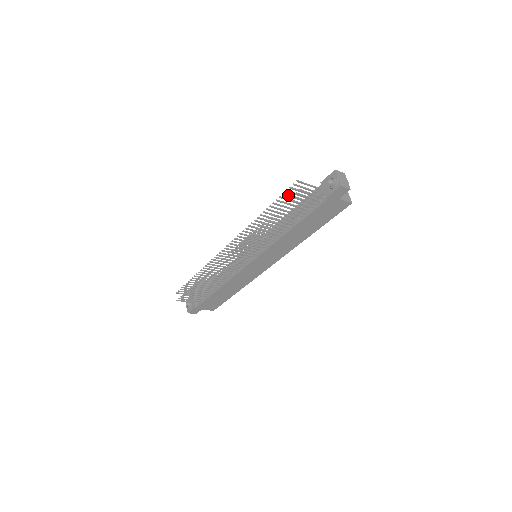
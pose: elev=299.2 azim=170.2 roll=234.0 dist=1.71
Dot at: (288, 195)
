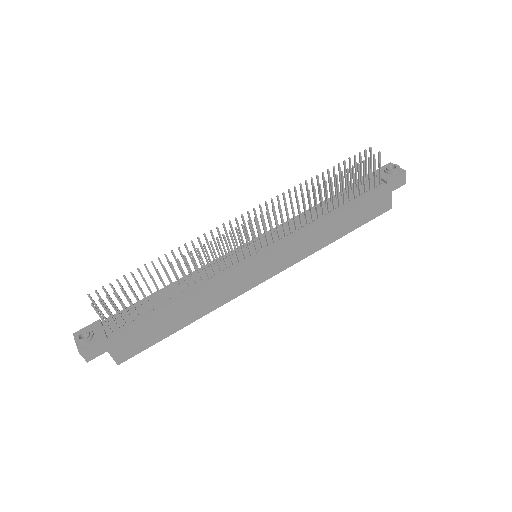
Dot at: occluded
